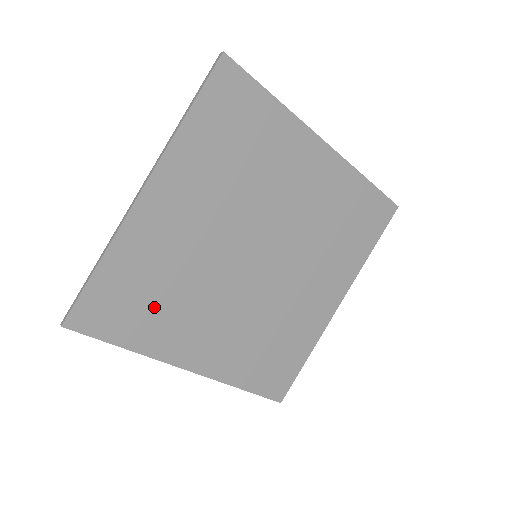
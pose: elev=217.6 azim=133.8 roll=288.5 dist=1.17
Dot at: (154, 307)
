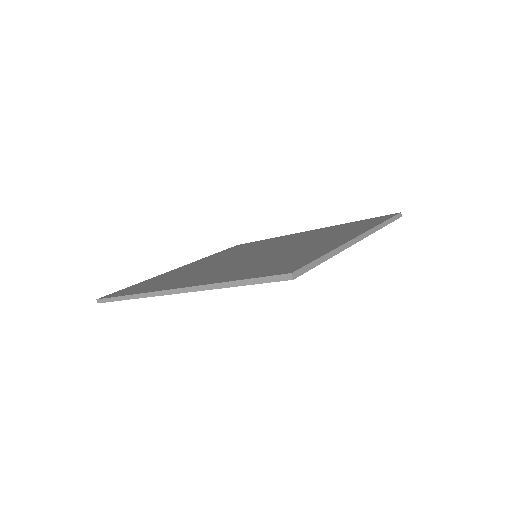
Dot at: occluded
